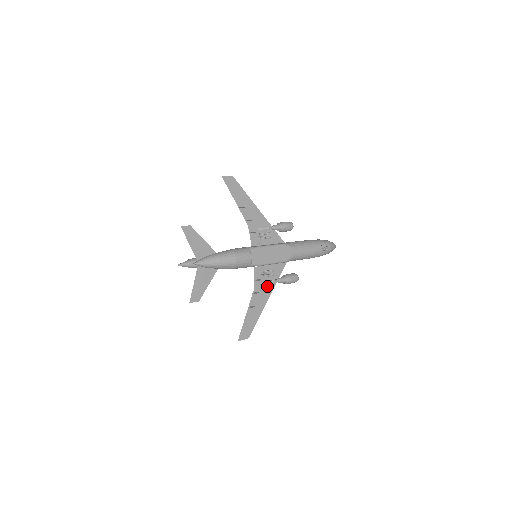
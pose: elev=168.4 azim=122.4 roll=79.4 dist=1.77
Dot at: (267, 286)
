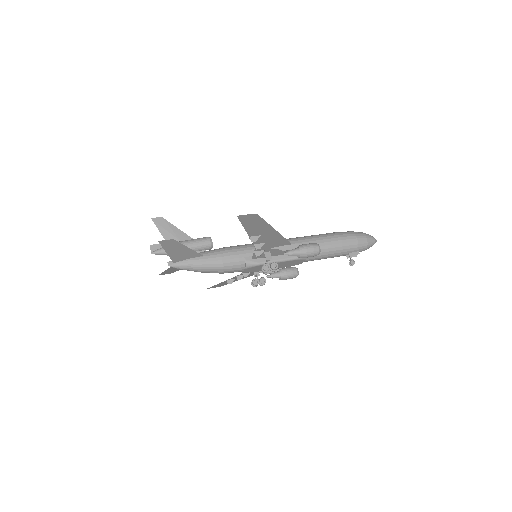
Dot at: occluded
